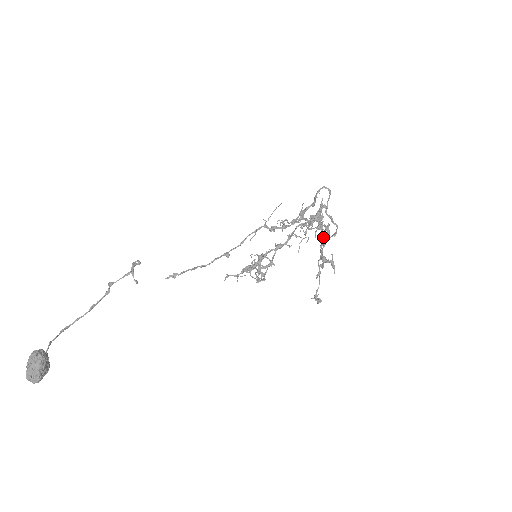
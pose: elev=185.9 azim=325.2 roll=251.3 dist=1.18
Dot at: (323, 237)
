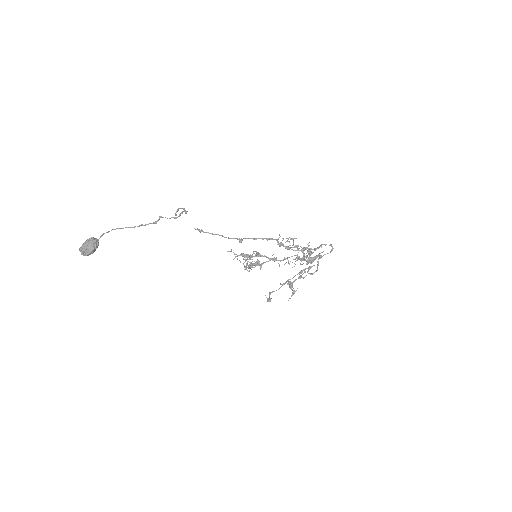
Dot at: (304, 270)
